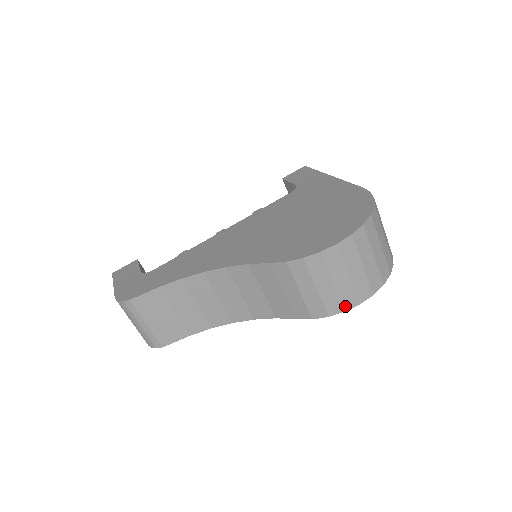
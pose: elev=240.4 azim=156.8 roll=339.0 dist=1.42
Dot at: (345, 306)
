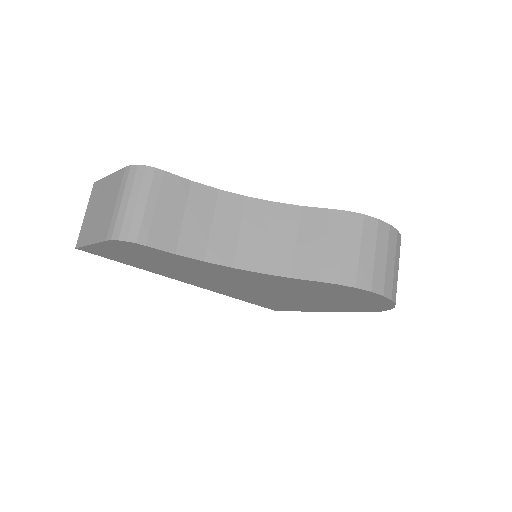
Dot at: (373, 286)
